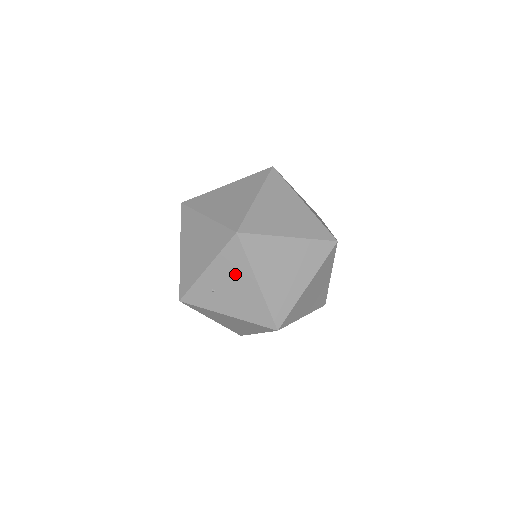
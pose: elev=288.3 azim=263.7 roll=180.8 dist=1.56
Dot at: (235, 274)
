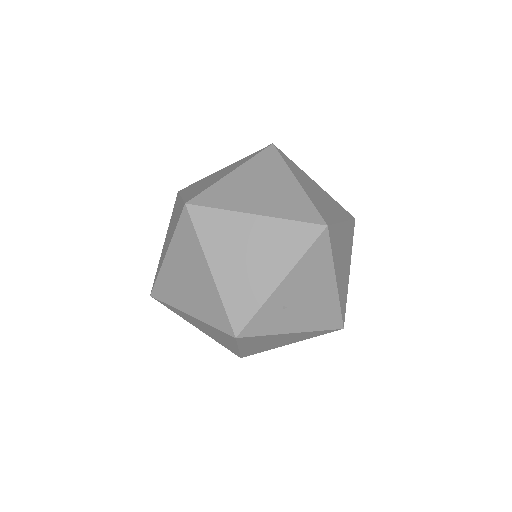
Dot at: (314, 278)
